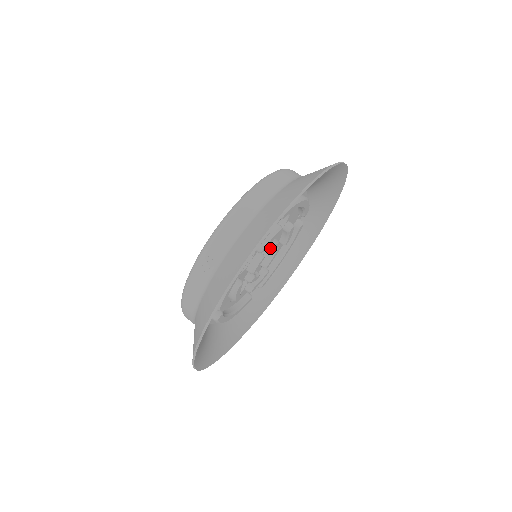
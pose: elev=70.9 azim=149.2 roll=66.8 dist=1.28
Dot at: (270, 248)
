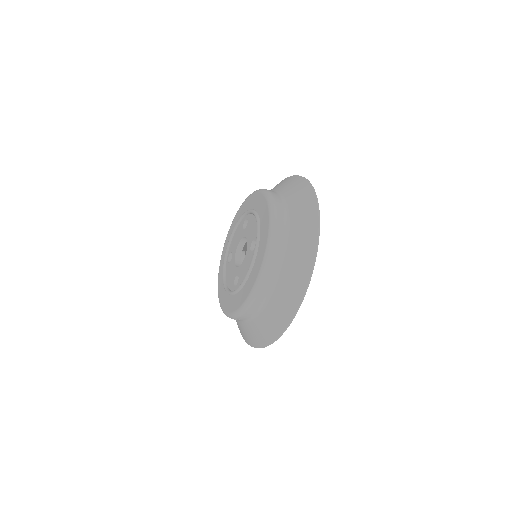
Dot at: occluded
